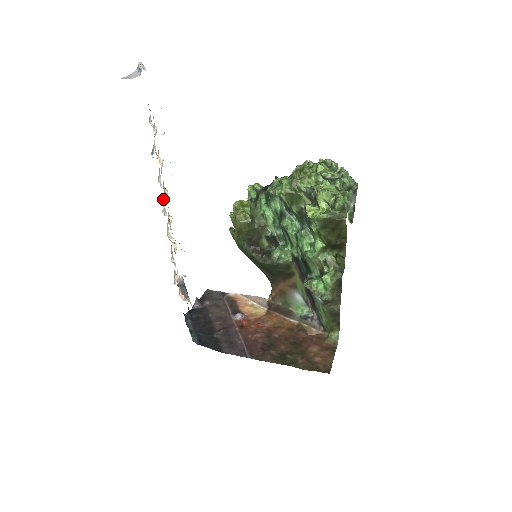
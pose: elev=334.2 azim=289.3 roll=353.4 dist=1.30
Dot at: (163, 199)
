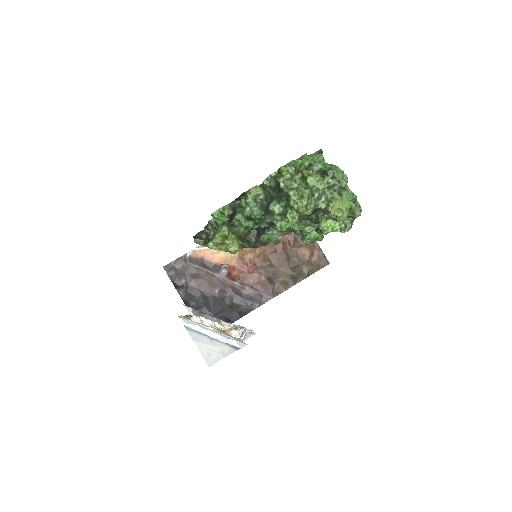
Dot at: occluded
